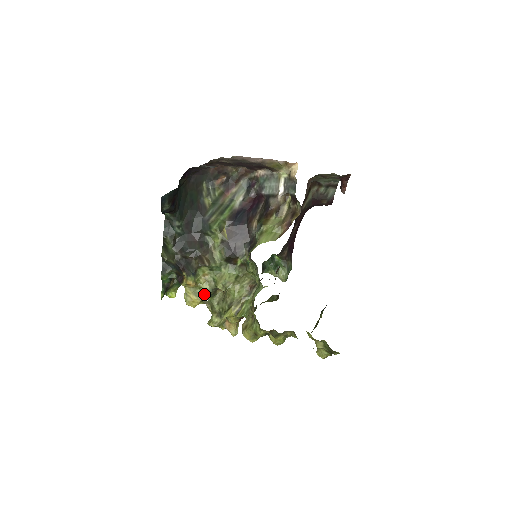
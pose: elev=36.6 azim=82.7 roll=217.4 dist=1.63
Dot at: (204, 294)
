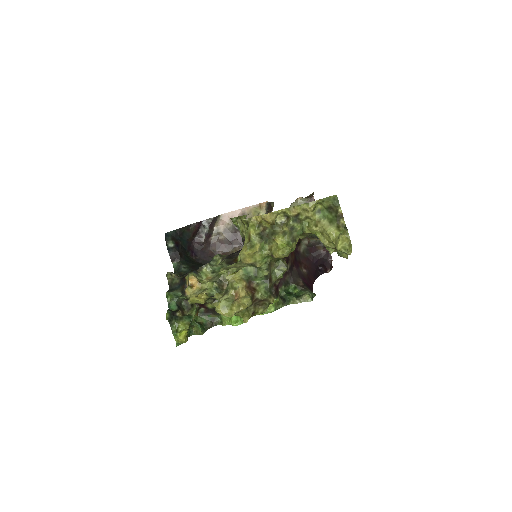
Dot at: (209, 291)
